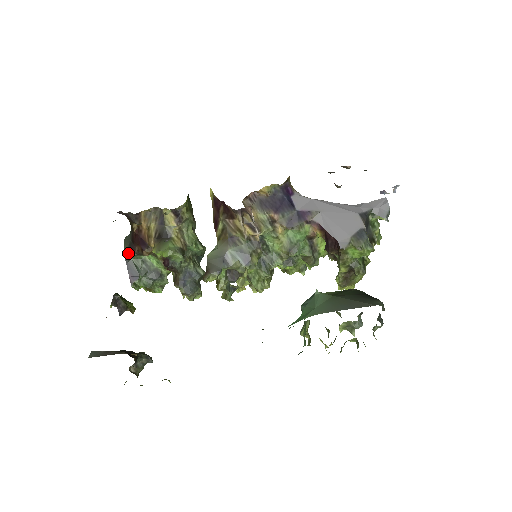
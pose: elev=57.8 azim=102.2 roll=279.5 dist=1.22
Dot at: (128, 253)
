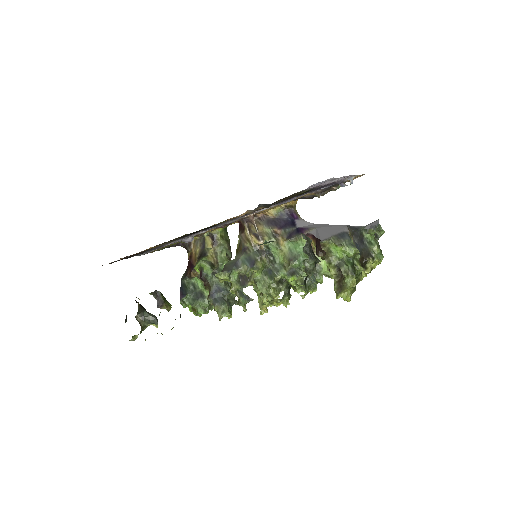
Dot at: (183, 278)
